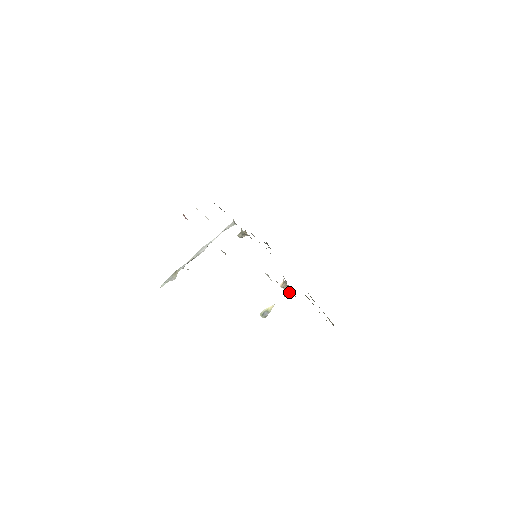
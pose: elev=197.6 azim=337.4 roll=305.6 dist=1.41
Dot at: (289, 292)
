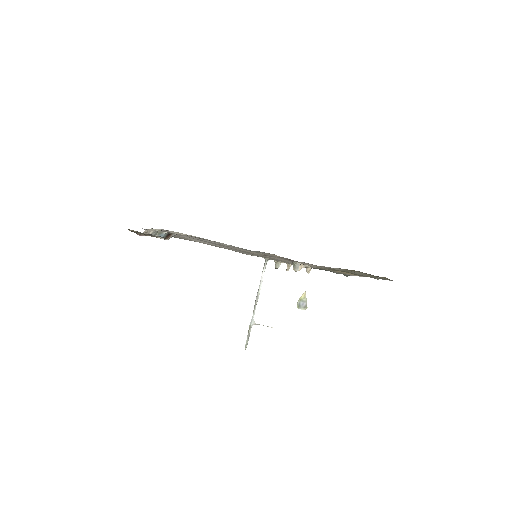
Dot at: occluded
